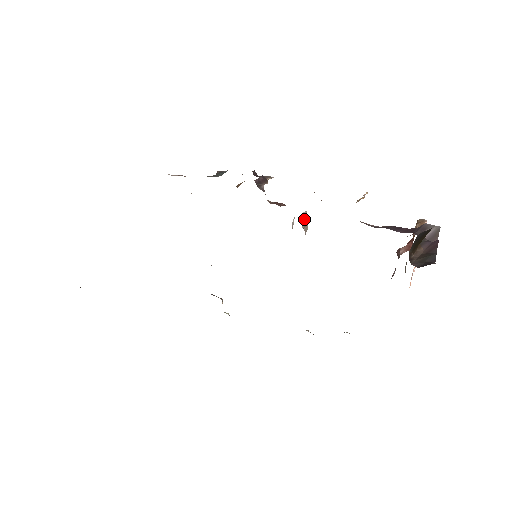
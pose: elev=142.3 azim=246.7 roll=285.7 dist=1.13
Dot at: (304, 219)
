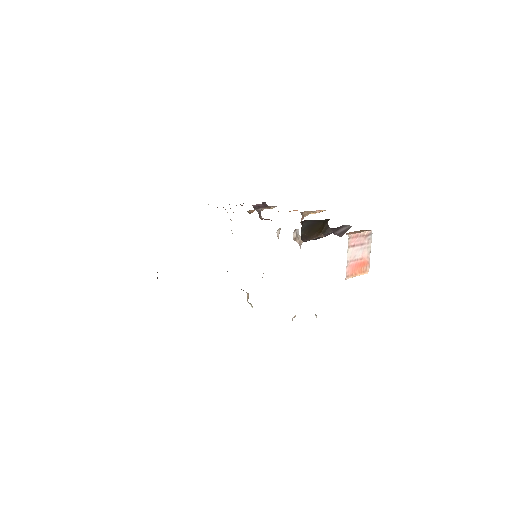
Dot at: (294, 234)
